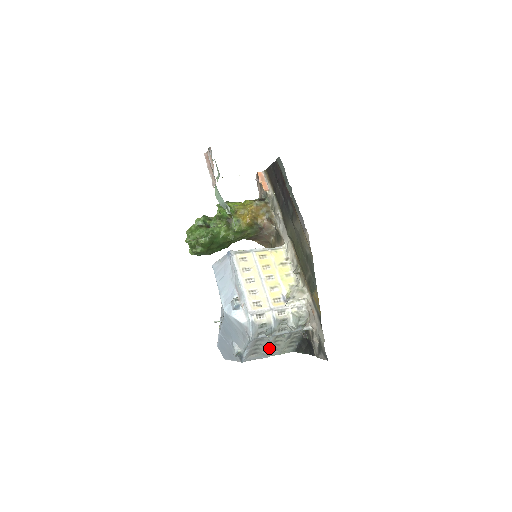
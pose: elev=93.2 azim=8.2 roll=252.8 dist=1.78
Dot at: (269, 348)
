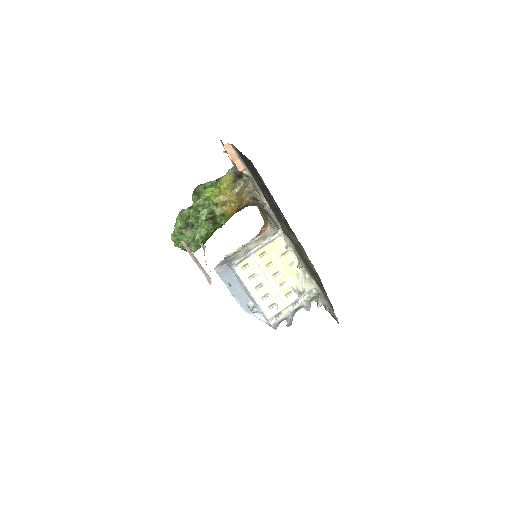
Dot at: occluded
